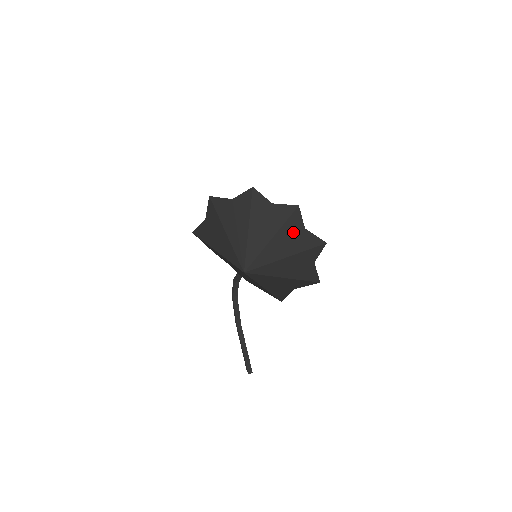
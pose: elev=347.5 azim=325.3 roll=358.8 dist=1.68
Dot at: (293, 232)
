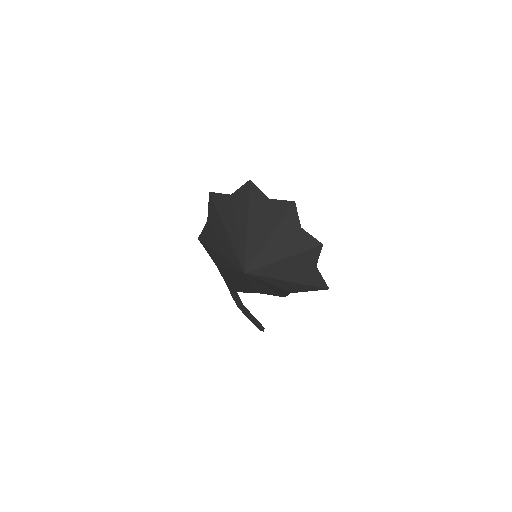
Dot at: (262, 209)
